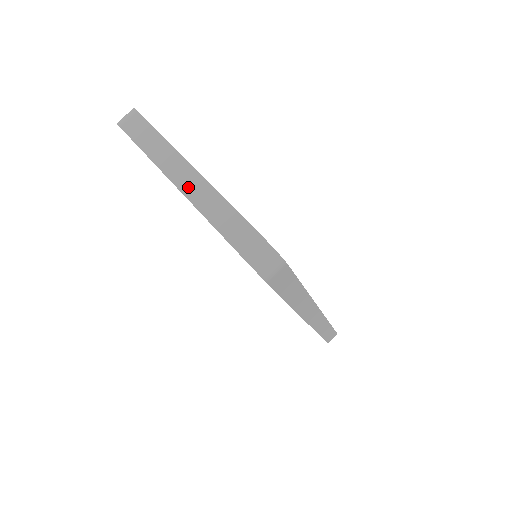
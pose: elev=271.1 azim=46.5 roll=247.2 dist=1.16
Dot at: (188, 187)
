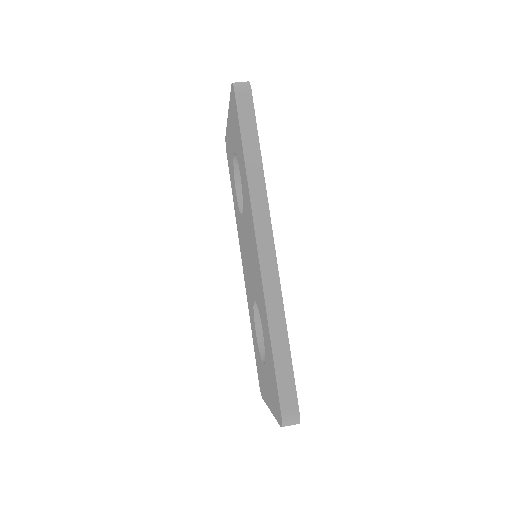
Dot at: occluded
